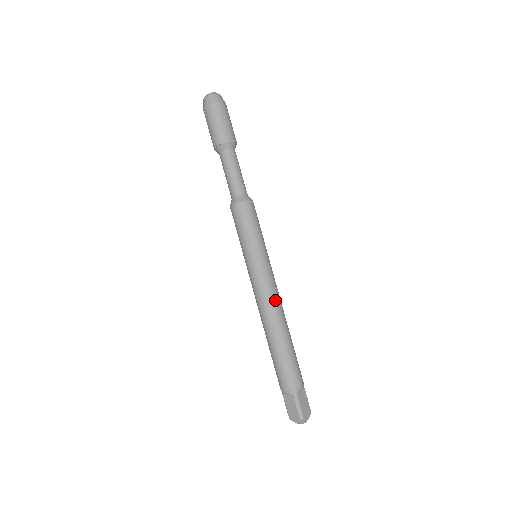
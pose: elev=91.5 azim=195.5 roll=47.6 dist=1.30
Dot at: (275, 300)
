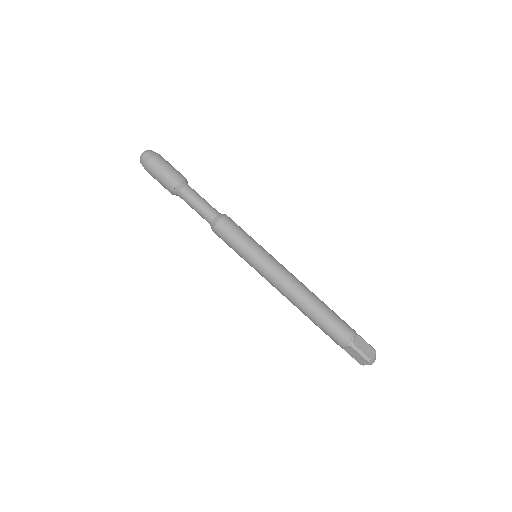
Dot at: (291, 282)
